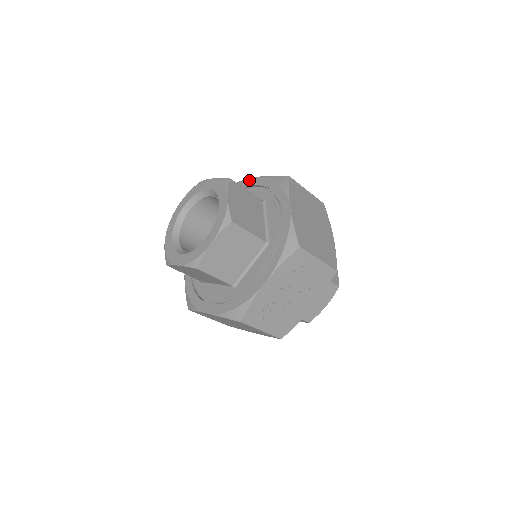
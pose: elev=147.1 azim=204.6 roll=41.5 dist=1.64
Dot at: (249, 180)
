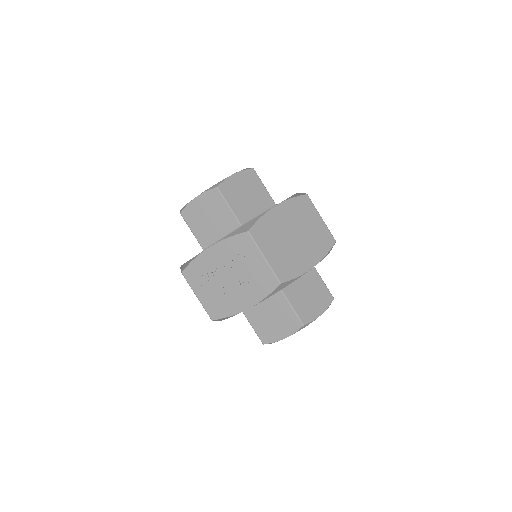
Dot at: occluded
